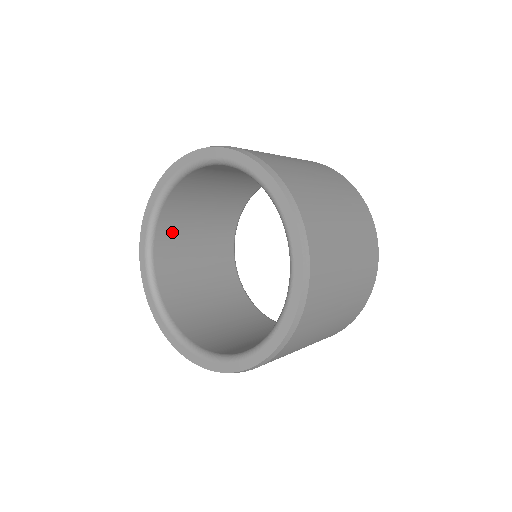
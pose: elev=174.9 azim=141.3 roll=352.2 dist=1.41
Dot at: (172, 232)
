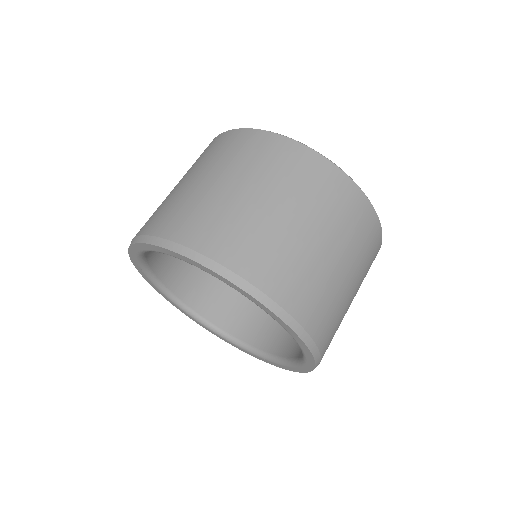
Dot at: occluded
